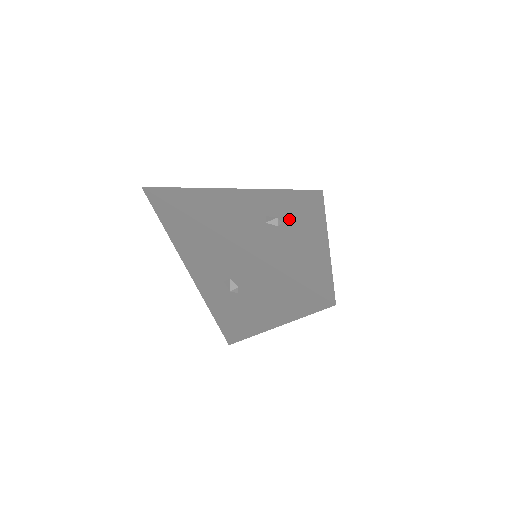
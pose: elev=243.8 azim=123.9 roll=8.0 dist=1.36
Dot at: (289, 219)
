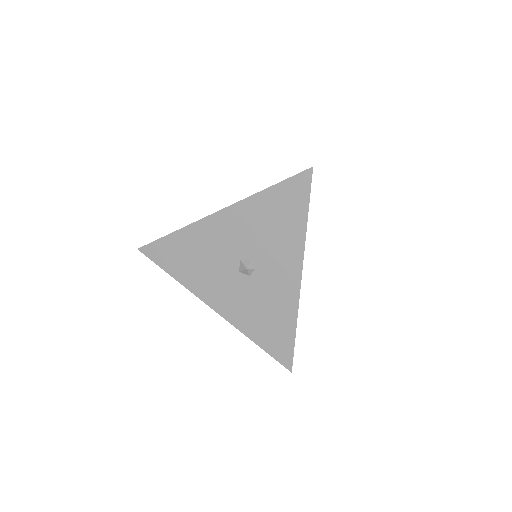
Dot at: occluded
